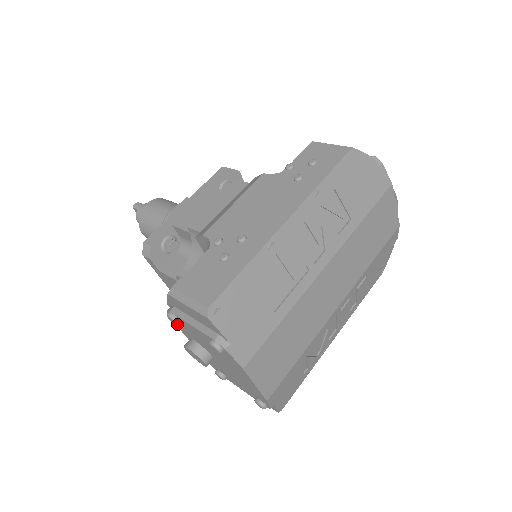
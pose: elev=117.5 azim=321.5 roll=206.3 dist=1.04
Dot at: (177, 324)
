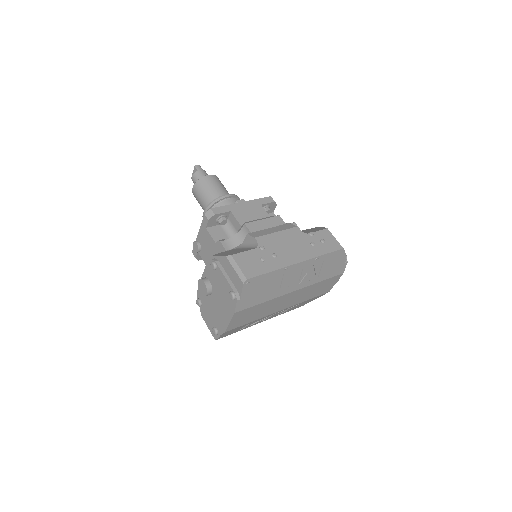
Dot at: (208, 267)
